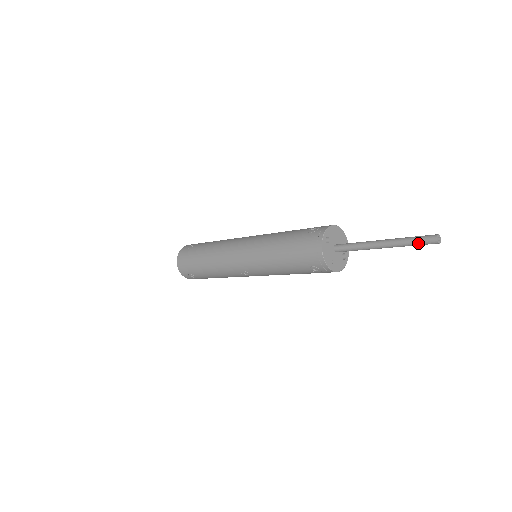
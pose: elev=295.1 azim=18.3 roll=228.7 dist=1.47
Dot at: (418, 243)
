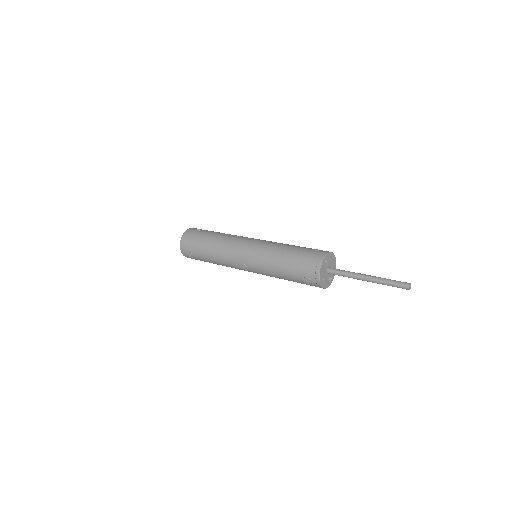
Dot at: (394, 285)
